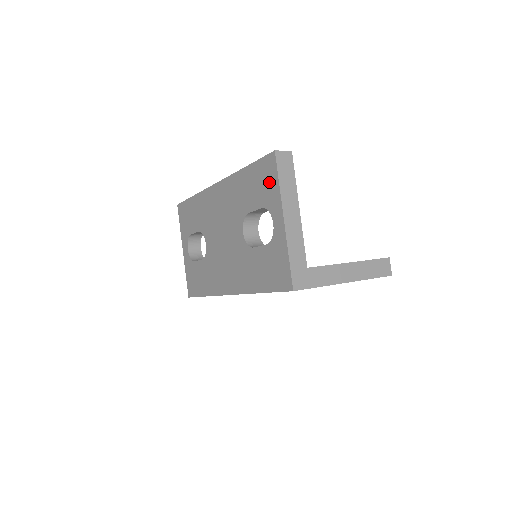
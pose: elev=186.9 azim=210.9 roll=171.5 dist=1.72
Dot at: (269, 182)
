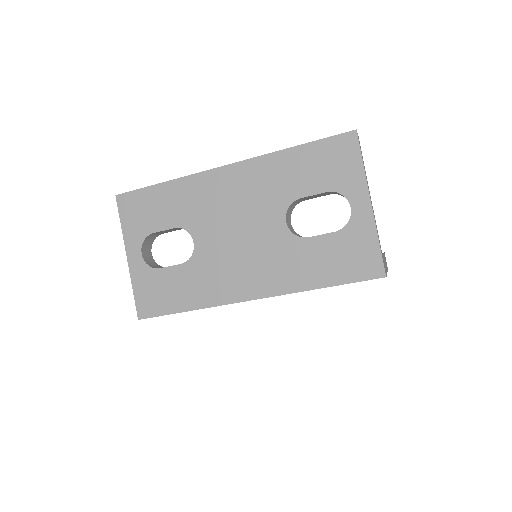
Dot at: (345, 163)
